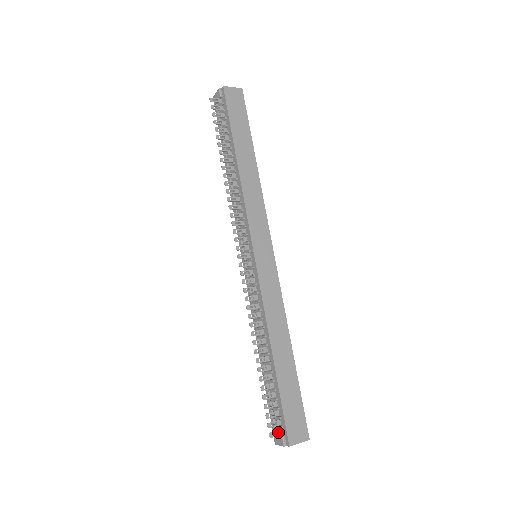
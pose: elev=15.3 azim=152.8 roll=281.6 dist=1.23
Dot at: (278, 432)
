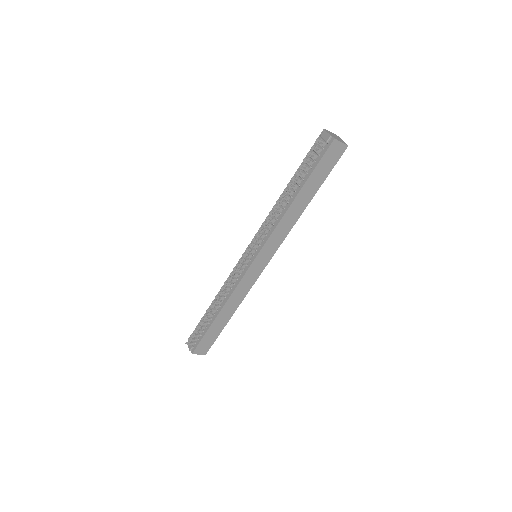
Dot at: (192, 343)
